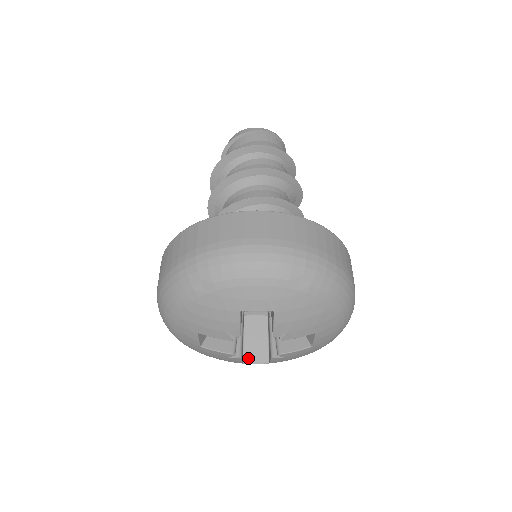
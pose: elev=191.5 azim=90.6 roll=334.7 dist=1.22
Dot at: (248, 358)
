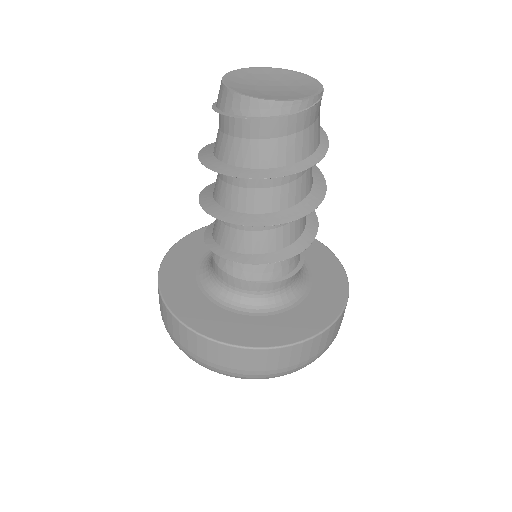
Dot at: occluded
